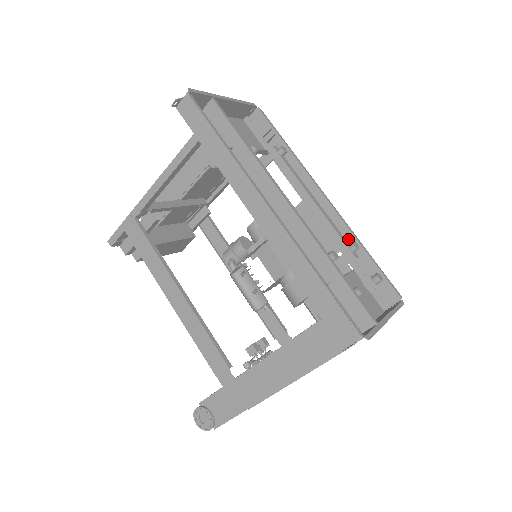
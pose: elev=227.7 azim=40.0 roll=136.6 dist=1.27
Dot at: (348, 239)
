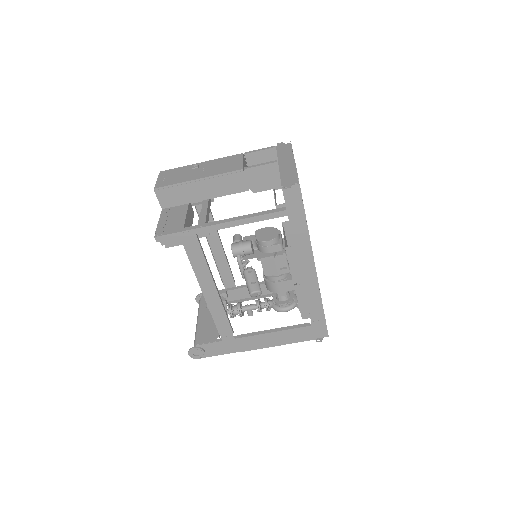
Dot at: occluded
